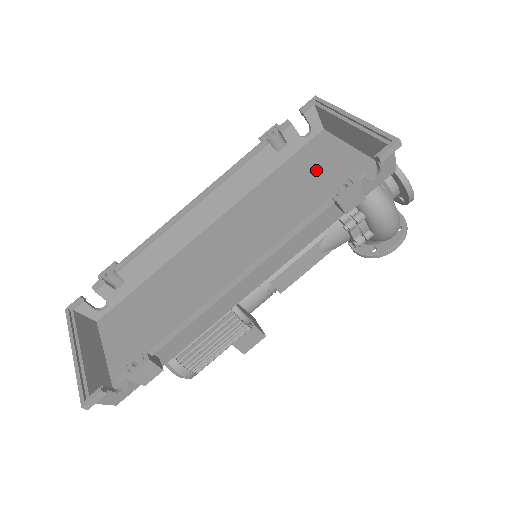
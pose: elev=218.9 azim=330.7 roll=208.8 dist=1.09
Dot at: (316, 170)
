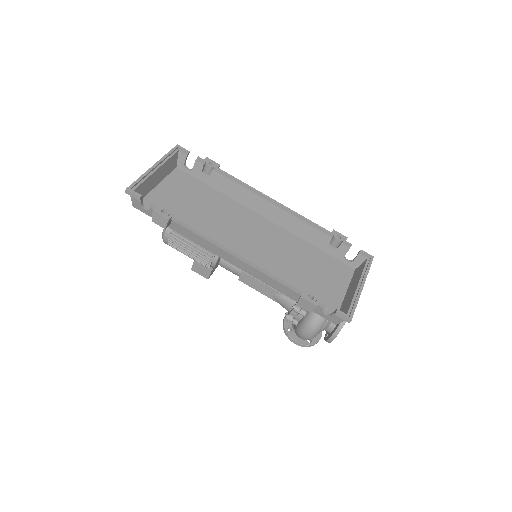
Dot at: (324, 275)
